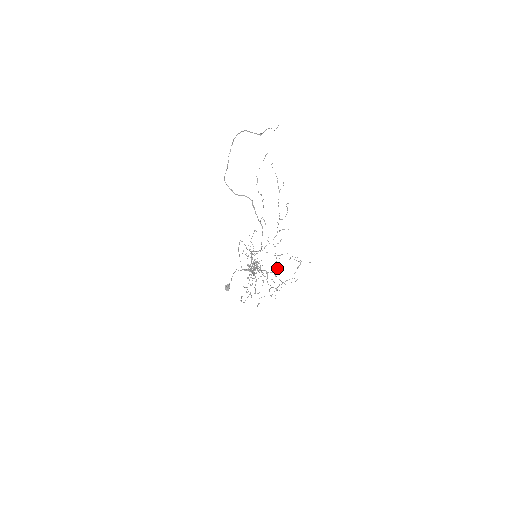
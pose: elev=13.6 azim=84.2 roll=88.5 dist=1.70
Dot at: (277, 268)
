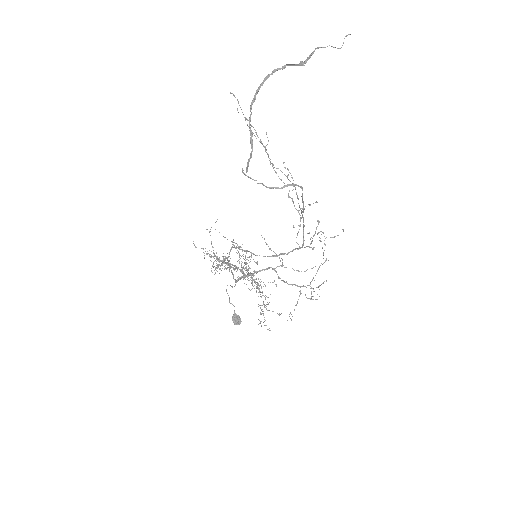
Dot at: occluded
